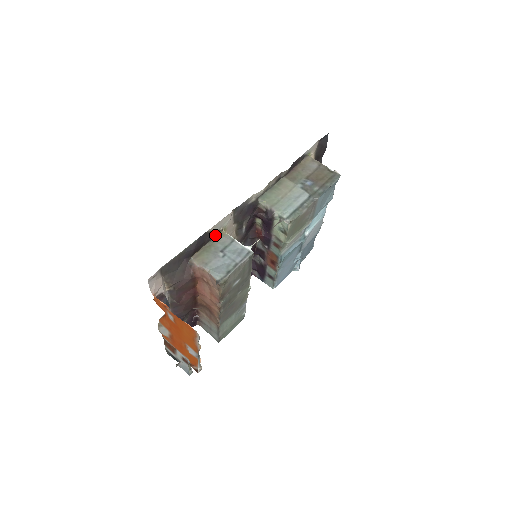
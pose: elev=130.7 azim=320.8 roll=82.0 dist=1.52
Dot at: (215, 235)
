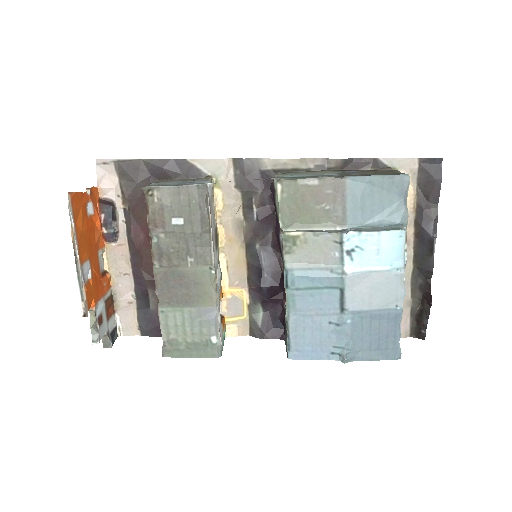
Dot at: (199, 176)
